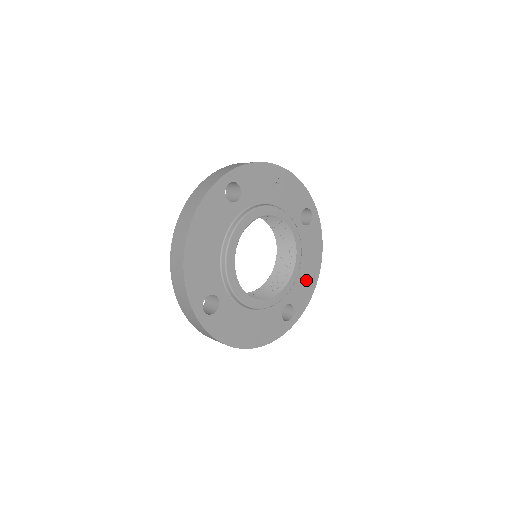
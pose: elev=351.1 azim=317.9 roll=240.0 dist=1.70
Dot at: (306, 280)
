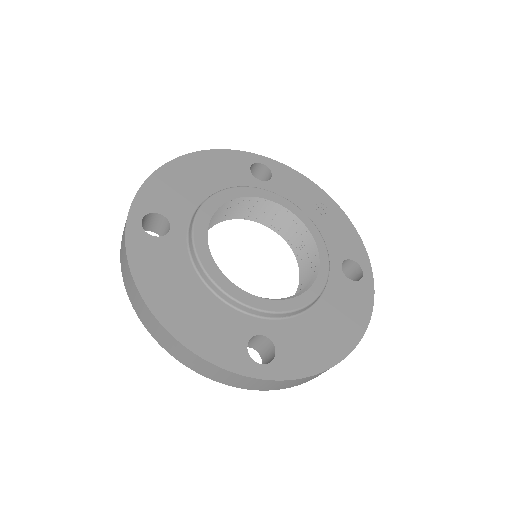
Dot at: (319, 340)
